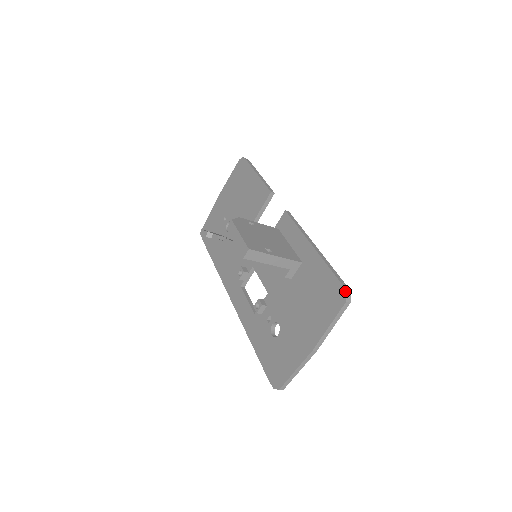
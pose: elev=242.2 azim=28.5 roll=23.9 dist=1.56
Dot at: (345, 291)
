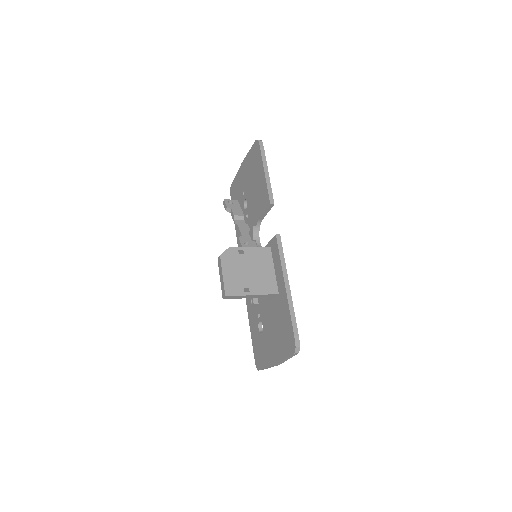
Dot at: (295, 345)
